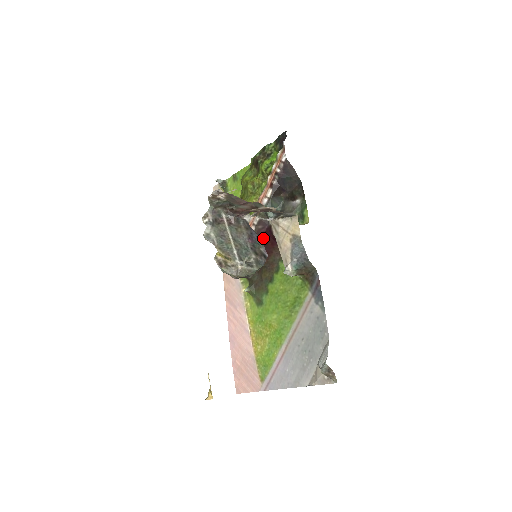
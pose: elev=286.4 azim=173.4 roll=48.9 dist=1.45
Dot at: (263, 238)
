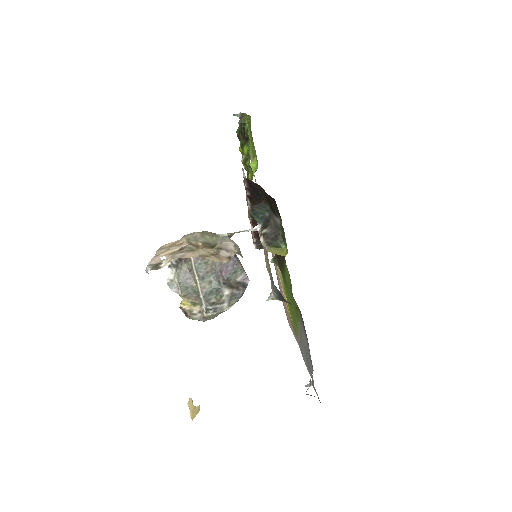
Dot at: occluded
